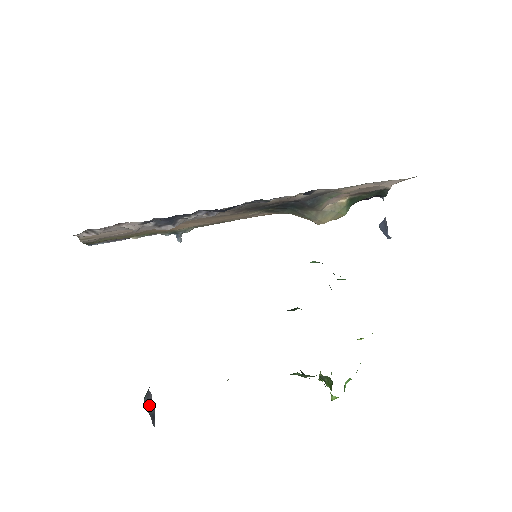
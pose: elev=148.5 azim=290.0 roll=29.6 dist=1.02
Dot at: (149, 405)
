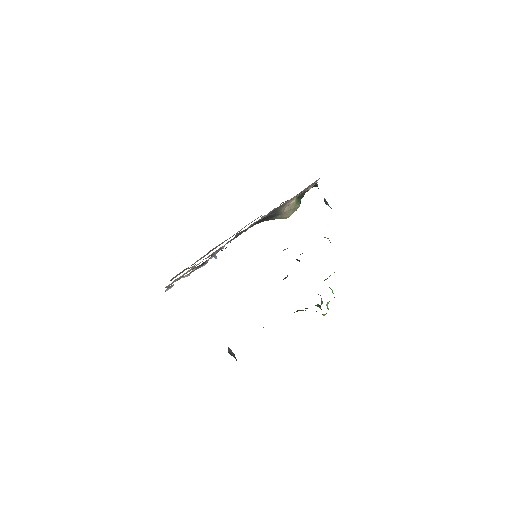
Dot at: (231, 353)
